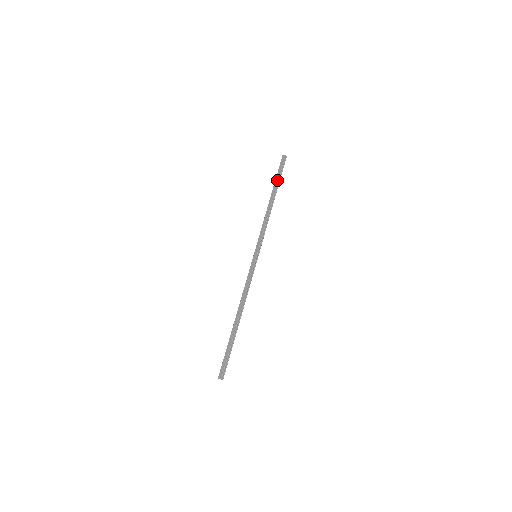
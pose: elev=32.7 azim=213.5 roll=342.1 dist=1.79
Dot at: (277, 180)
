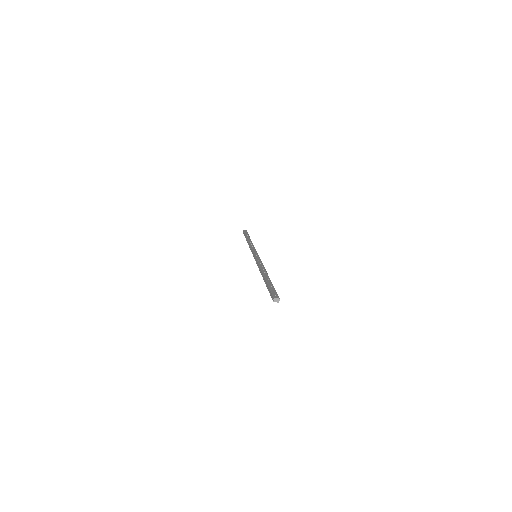
Dot at: (248, 235)
